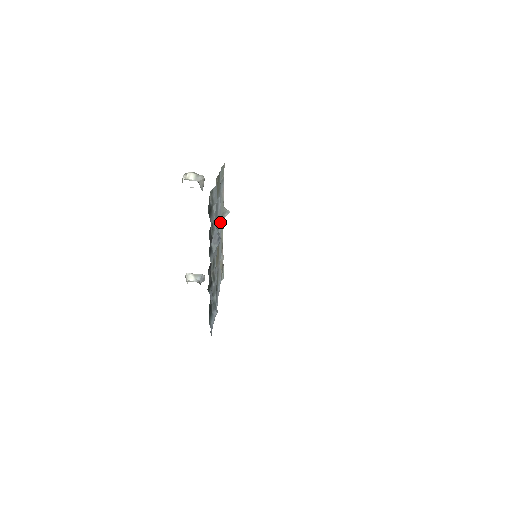
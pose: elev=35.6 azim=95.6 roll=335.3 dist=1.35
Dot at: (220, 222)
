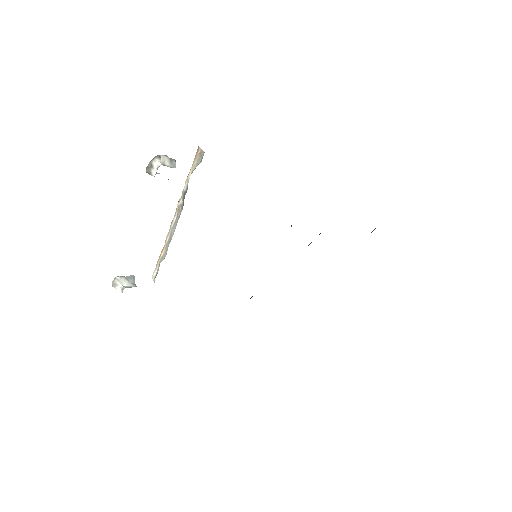
Dot at: occluded
